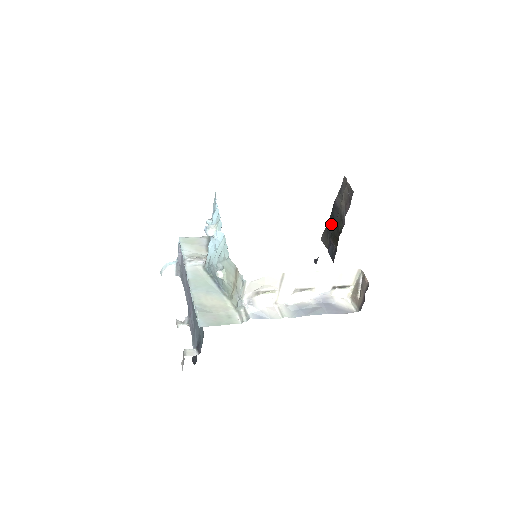
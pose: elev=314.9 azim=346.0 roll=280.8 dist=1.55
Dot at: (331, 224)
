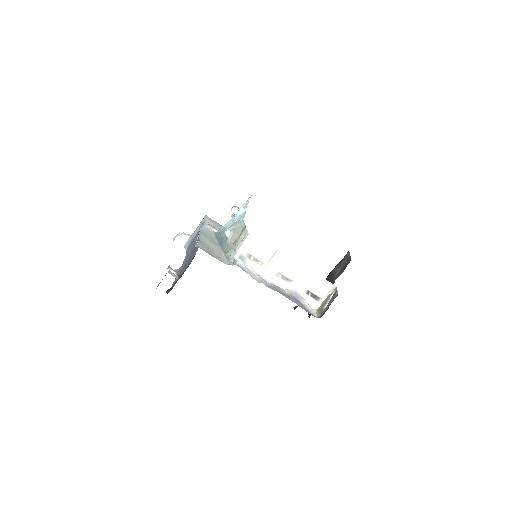
Dot at: occluded
